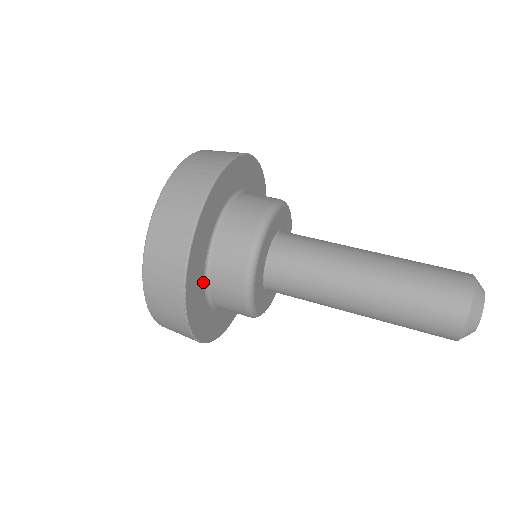
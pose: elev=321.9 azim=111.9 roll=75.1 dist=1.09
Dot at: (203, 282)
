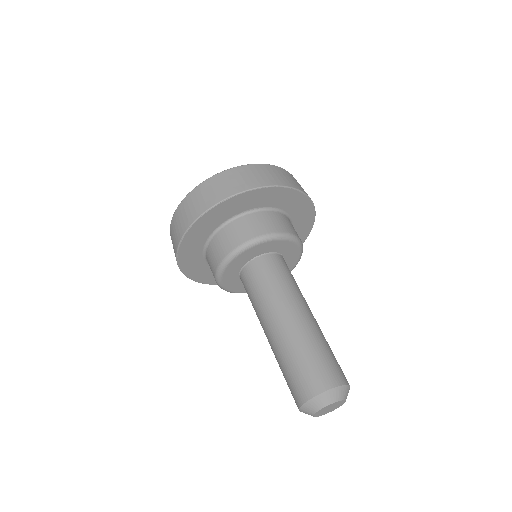
Dot at: occluded
